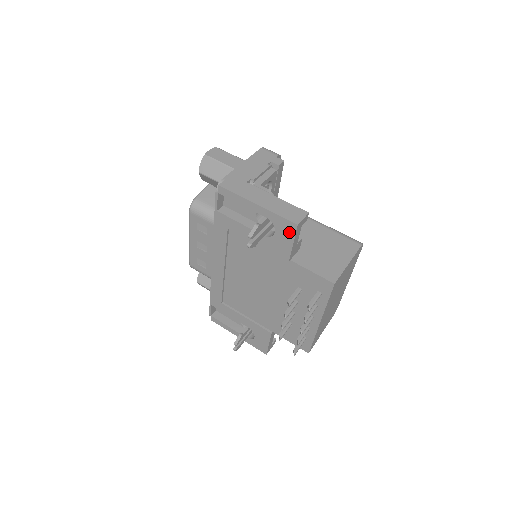
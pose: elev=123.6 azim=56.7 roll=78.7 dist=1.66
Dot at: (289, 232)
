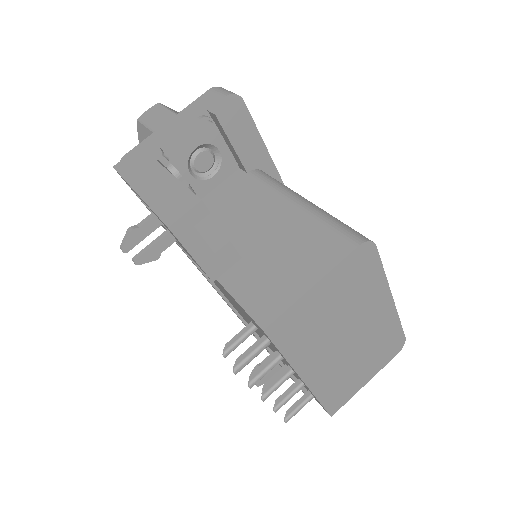
Dot at: (176, 238)
